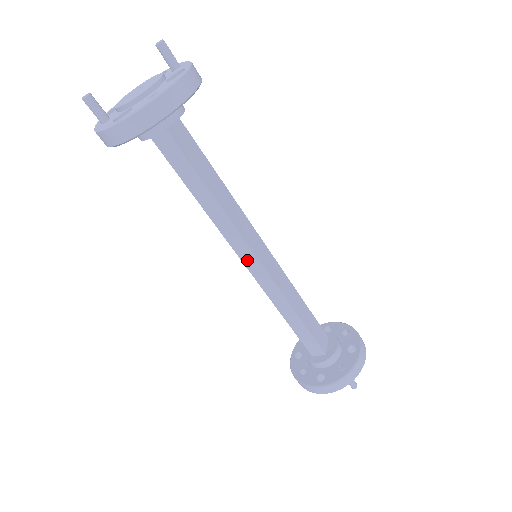
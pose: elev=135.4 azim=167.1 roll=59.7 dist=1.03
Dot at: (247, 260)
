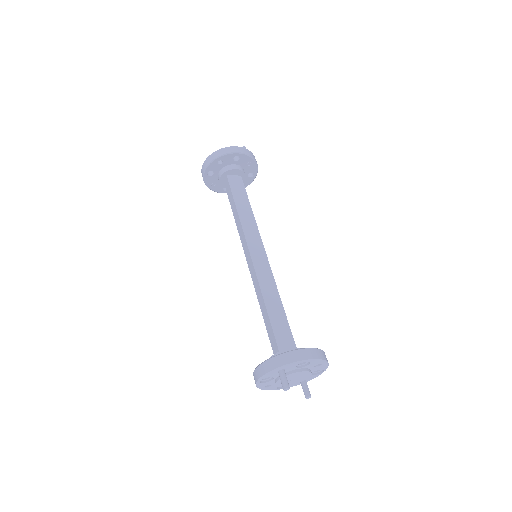
Dot at: (246, 253)
